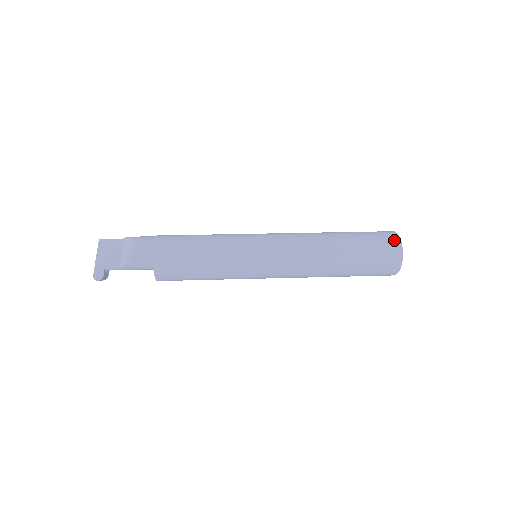
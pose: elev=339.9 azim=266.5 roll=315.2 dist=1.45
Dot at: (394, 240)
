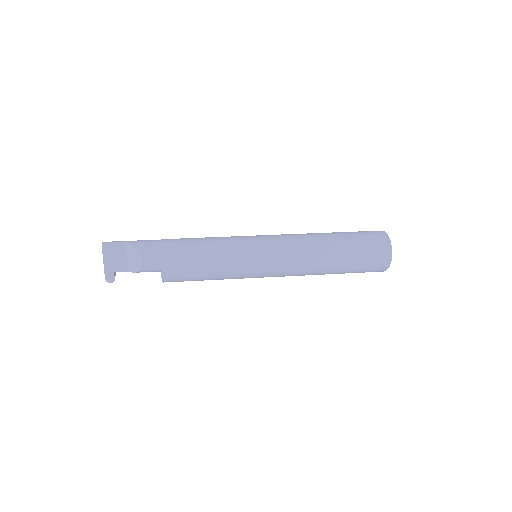
Dot at: (386, 255)
